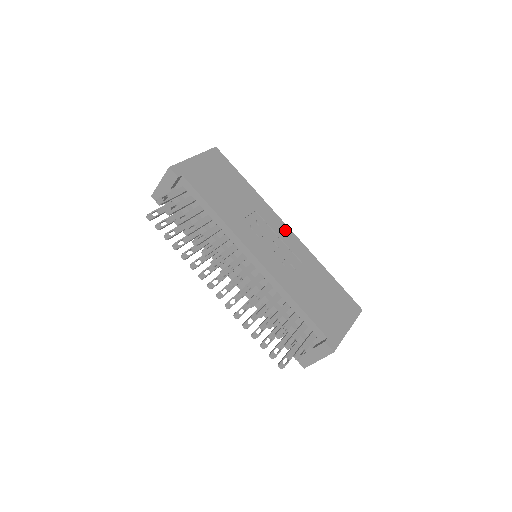
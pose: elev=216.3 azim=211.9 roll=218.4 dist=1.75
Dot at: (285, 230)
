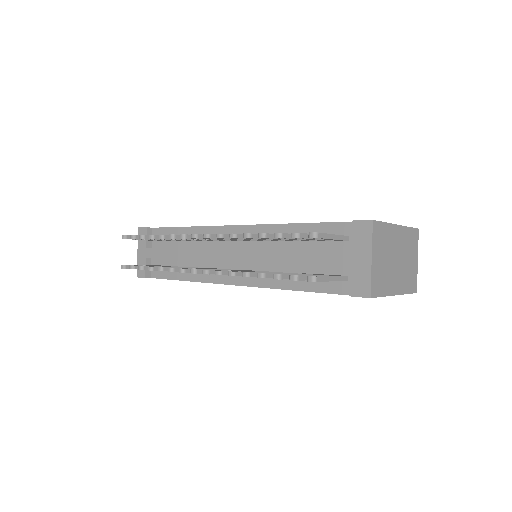
Dot at: occluded
